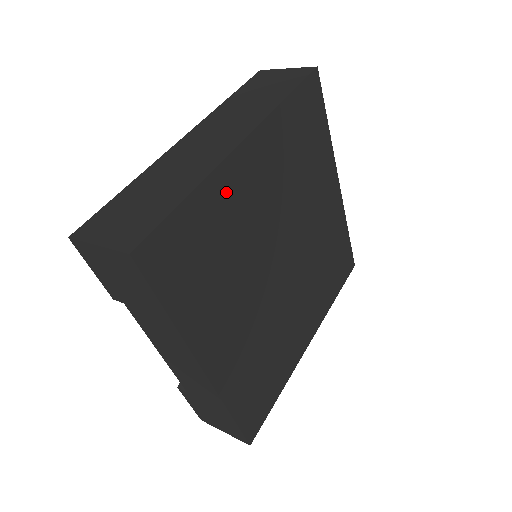
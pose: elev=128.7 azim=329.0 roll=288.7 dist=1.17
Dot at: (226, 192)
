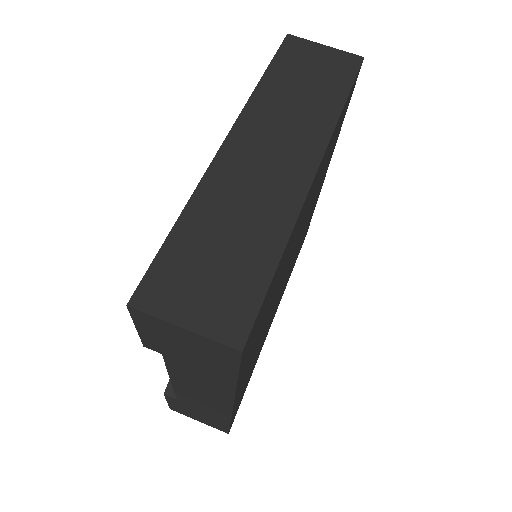
Dot at: (294, 232)
